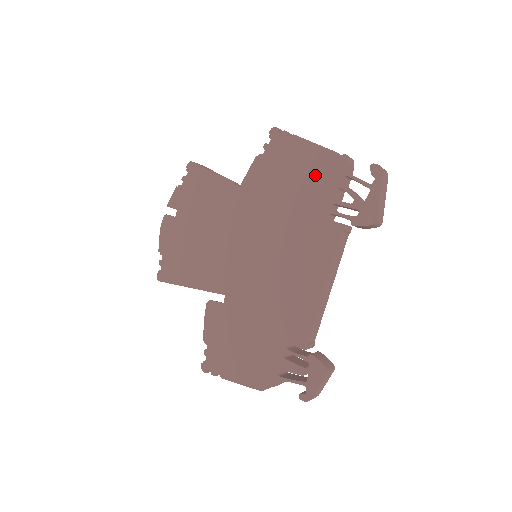
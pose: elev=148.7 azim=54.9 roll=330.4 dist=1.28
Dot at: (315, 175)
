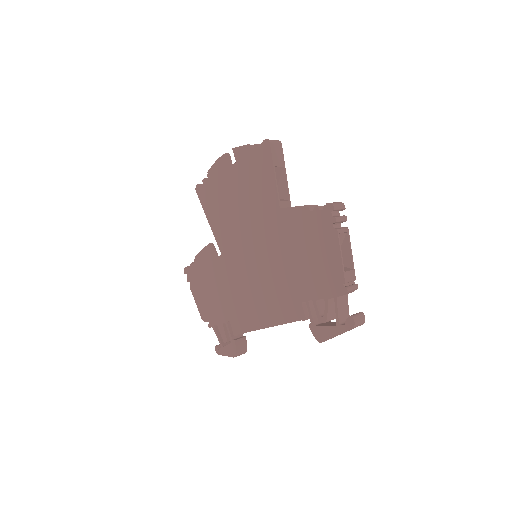
Dot at: (321, 272)
